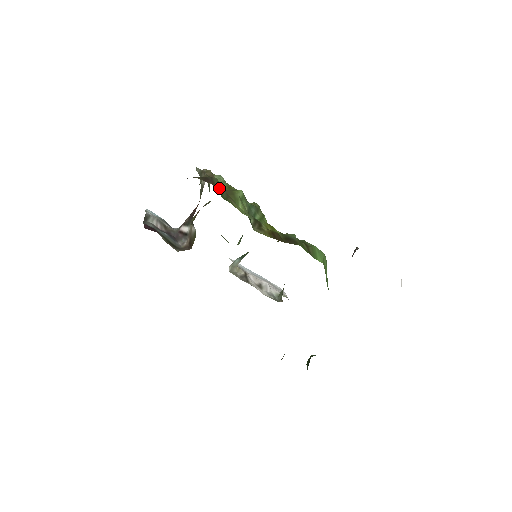
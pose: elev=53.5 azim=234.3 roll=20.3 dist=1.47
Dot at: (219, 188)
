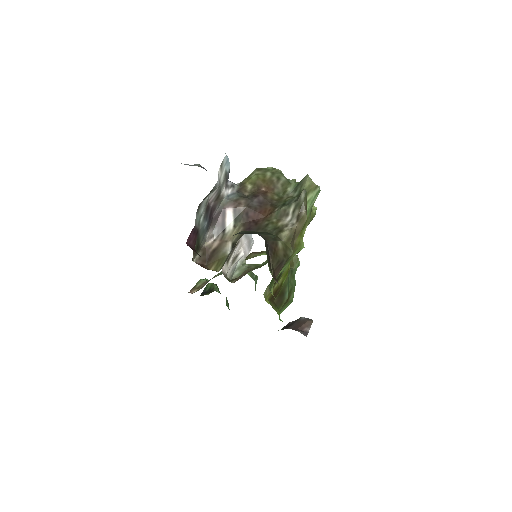
Dot at: occluded
